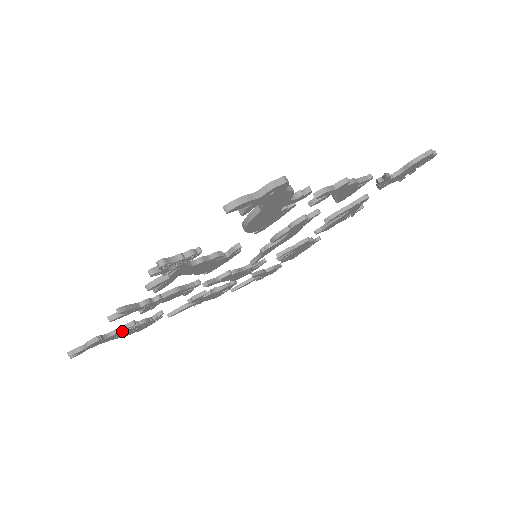
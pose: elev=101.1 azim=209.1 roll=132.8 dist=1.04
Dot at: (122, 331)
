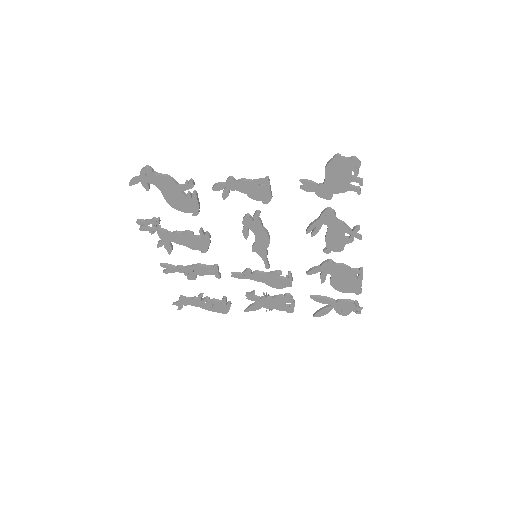
Dot at: (197, 299)
